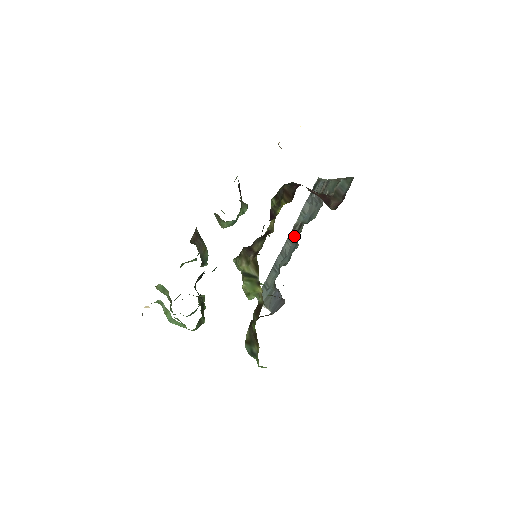
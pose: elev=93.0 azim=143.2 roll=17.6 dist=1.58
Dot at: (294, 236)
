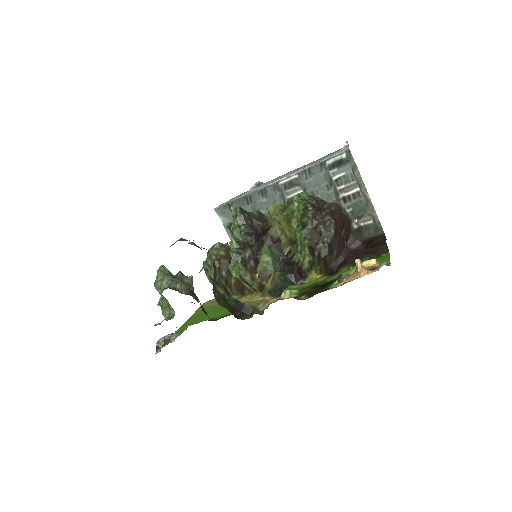
Dot at: (288, 200)
